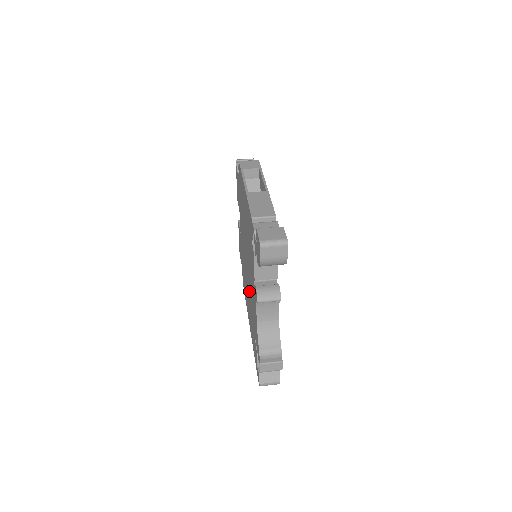
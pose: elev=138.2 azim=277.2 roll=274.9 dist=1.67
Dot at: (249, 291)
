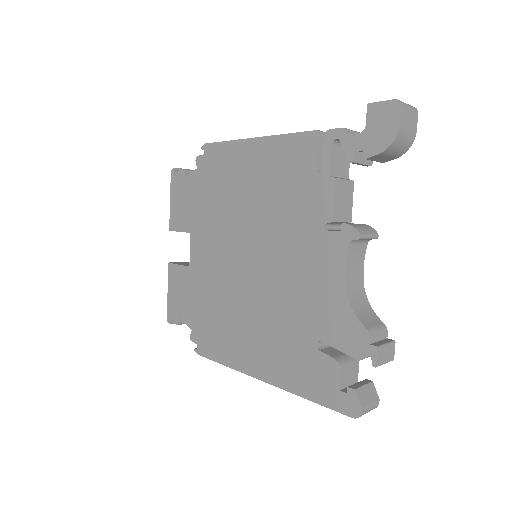
Dot at: (269, 298)
